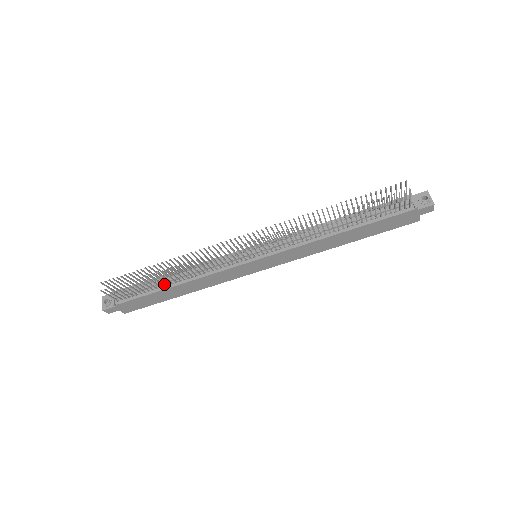
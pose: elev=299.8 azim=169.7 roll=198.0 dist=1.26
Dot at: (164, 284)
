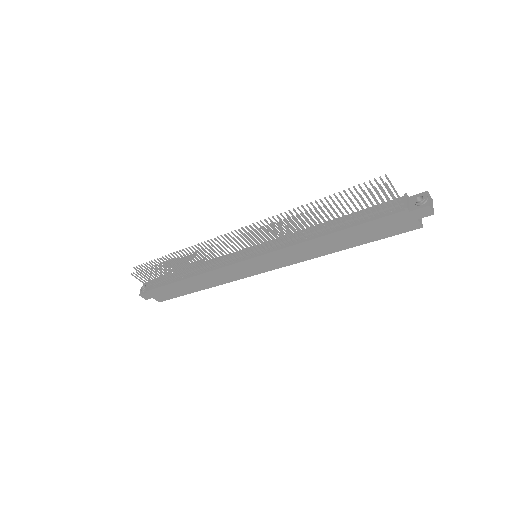
Dot at: (182, 276)
